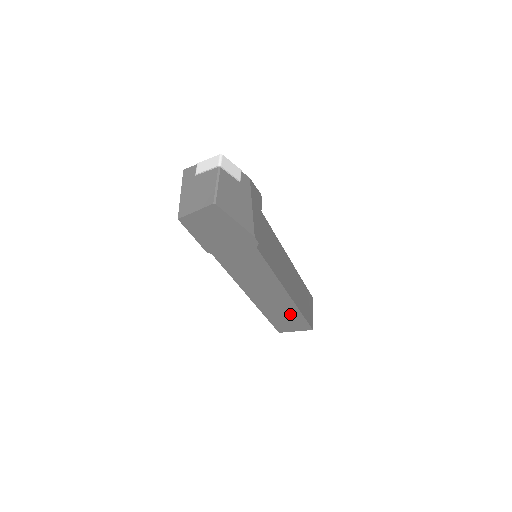
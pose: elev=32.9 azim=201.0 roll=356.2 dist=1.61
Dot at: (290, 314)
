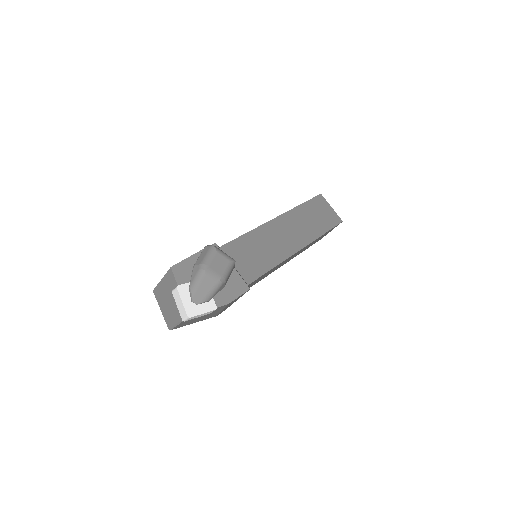
Dot at: occluded
